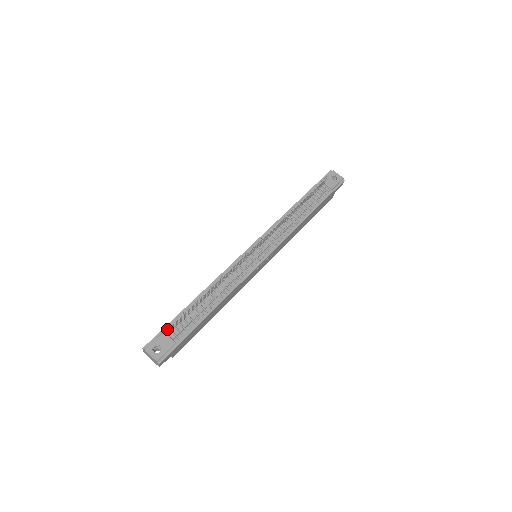
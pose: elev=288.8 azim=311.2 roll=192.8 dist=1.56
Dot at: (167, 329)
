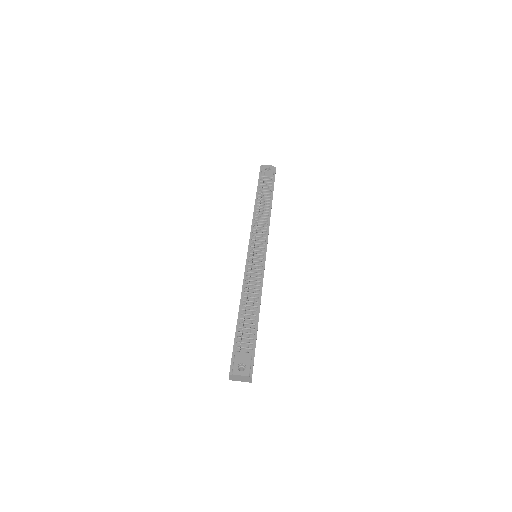
Dot at: (240, 345)
